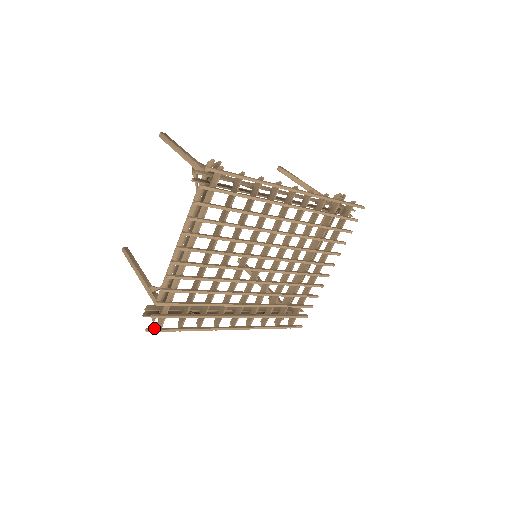
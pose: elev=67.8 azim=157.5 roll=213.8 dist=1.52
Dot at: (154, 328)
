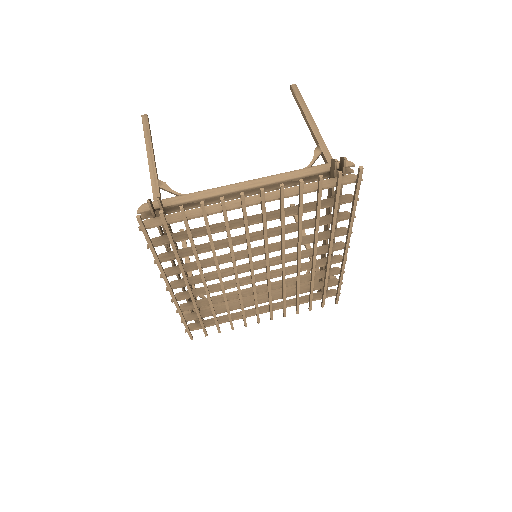
Dot at: occluded
